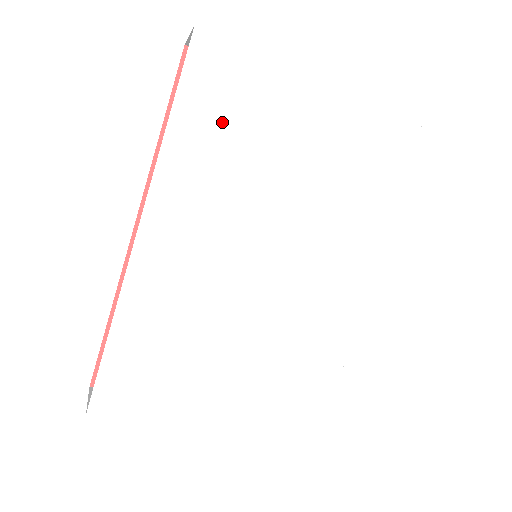
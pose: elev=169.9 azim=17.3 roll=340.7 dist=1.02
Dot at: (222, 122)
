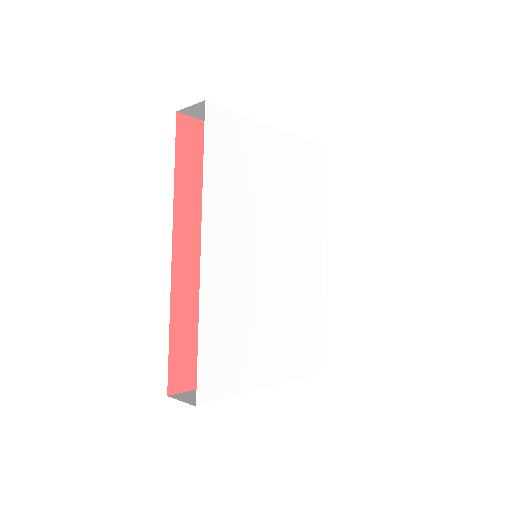
Dot at: (232, 165)
